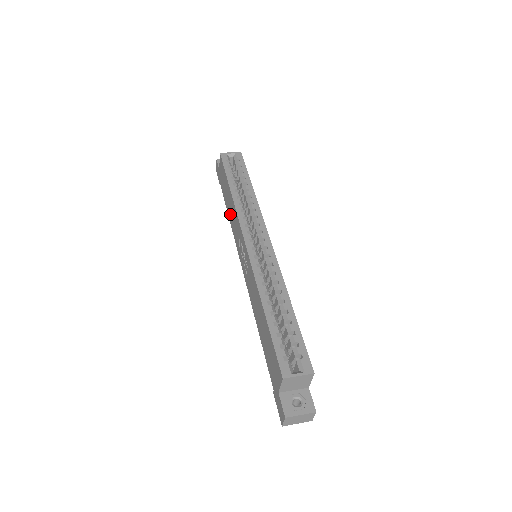
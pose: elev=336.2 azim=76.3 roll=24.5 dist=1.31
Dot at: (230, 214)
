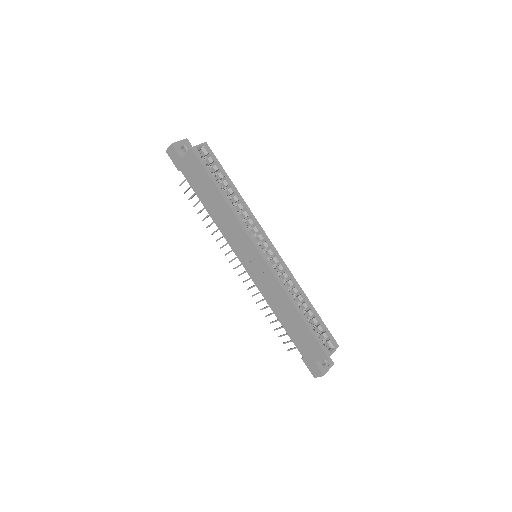
Dot at: (216, 214)
